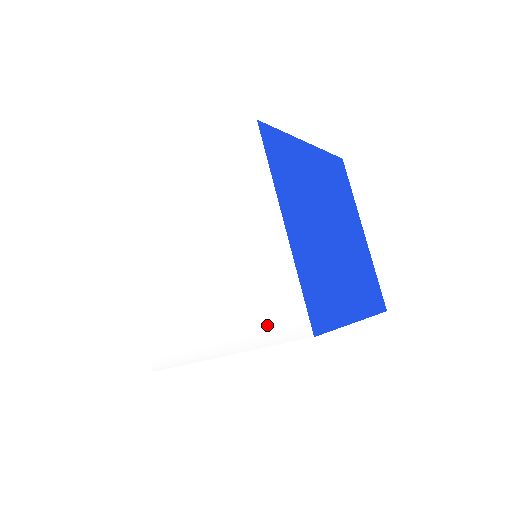
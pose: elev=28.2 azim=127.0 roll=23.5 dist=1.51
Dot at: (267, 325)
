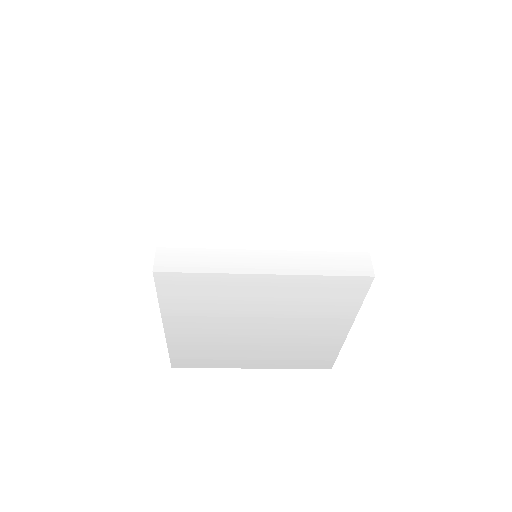
Dot at: (326, 259)
